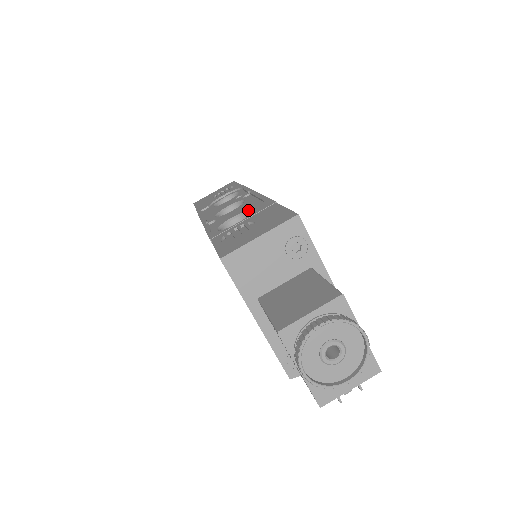
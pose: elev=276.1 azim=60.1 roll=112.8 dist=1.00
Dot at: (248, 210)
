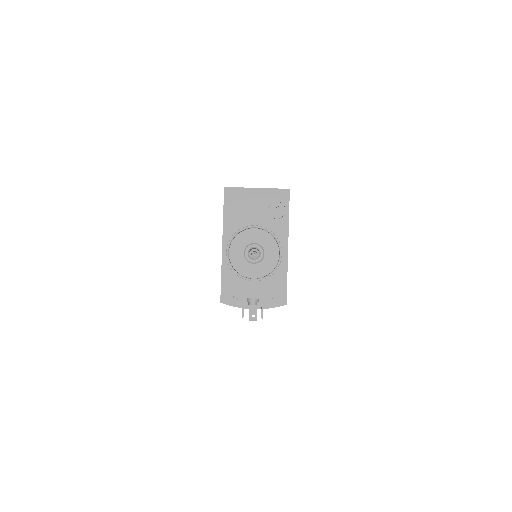
Dot at: occluded
